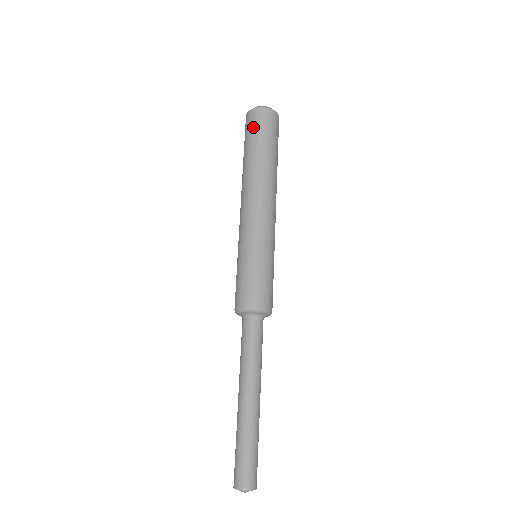
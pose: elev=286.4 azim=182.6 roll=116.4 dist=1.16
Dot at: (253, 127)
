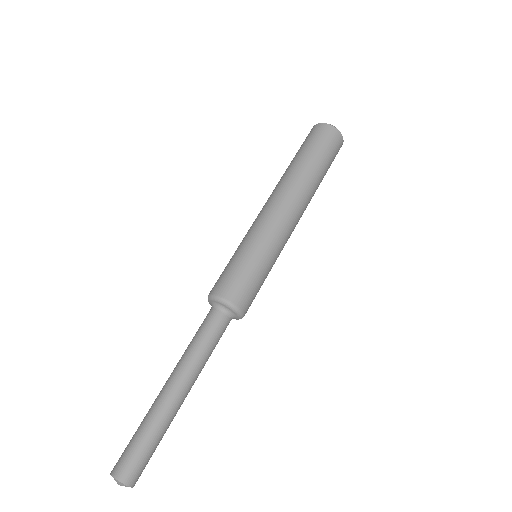
Dot at: (323, 141)
